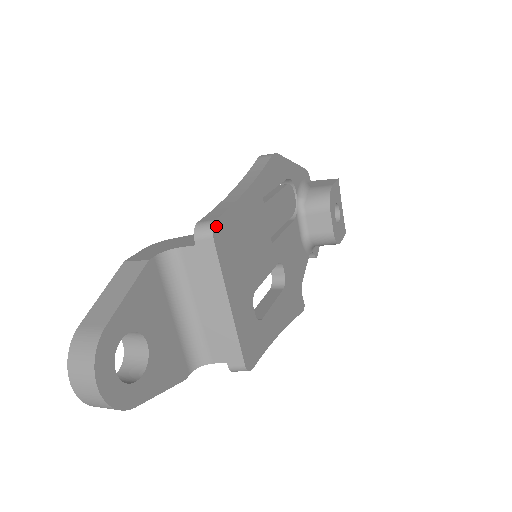
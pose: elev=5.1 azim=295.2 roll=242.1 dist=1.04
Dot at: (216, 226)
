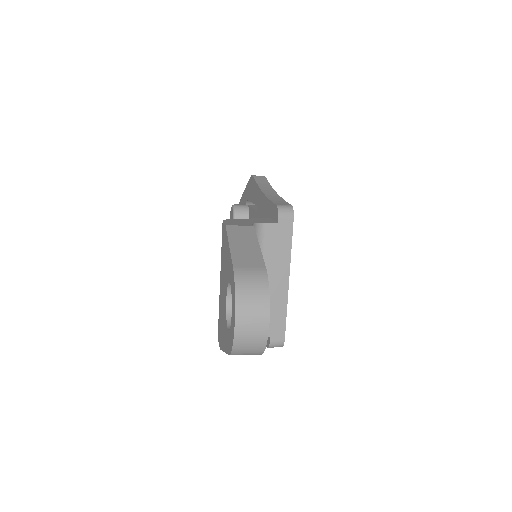
Dot at: (292, 210)
